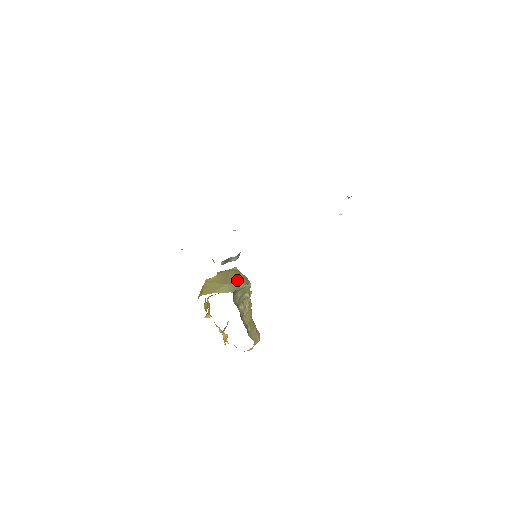
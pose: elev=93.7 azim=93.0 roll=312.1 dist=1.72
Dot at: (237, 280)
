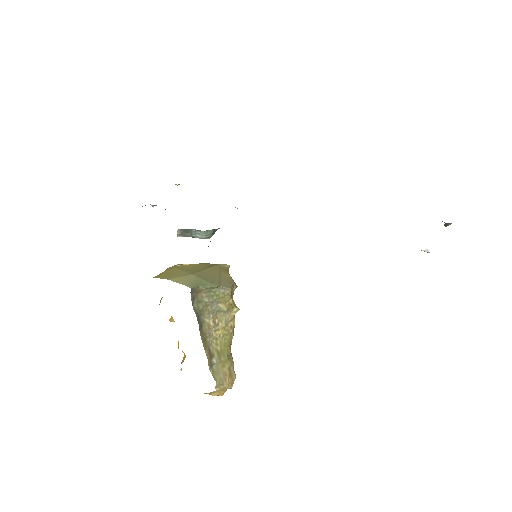
Dot at: (211, 276)
